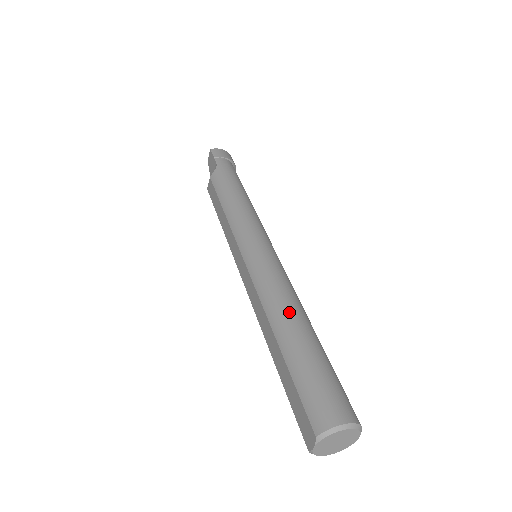
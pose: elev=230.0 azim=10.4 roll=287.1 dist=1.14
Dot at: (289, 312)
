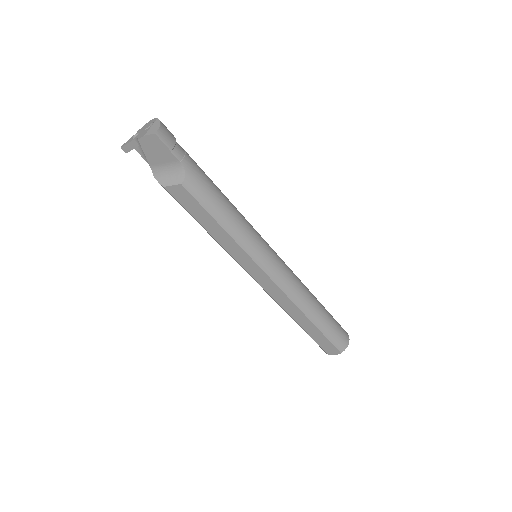
Dot at: (312, 301)
